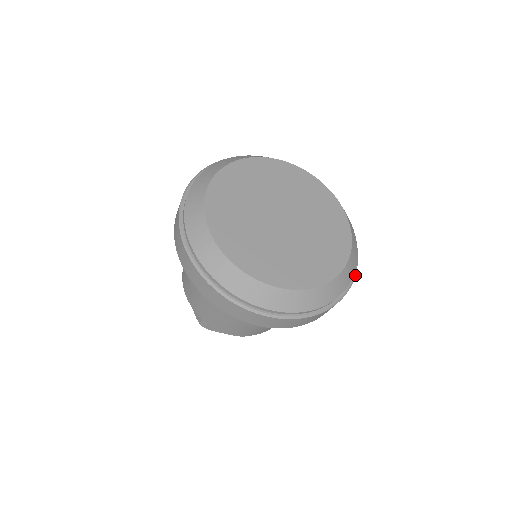
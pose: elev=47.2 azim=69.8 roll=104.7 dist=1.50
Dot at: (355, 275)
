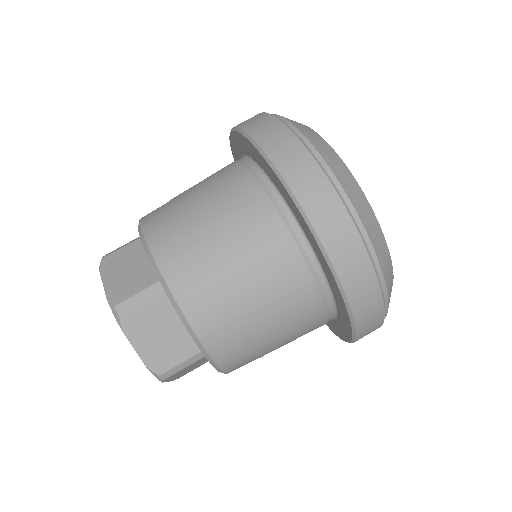
Dot at: occluded
